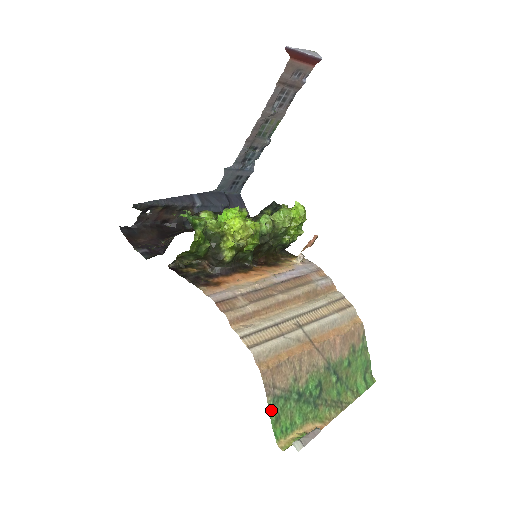
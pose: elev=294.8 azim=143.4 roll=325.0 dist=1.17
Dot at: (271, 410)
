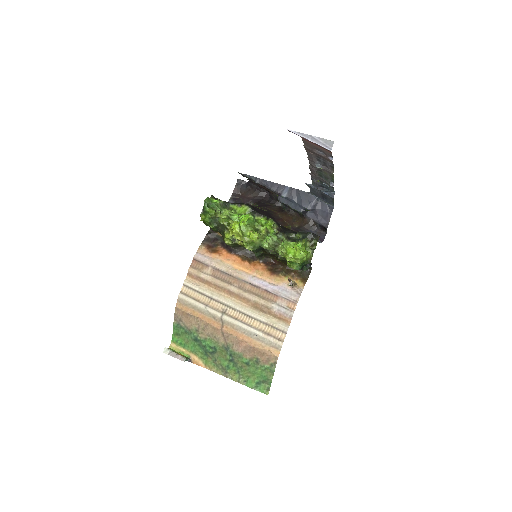
Dot at: (175, 327)
